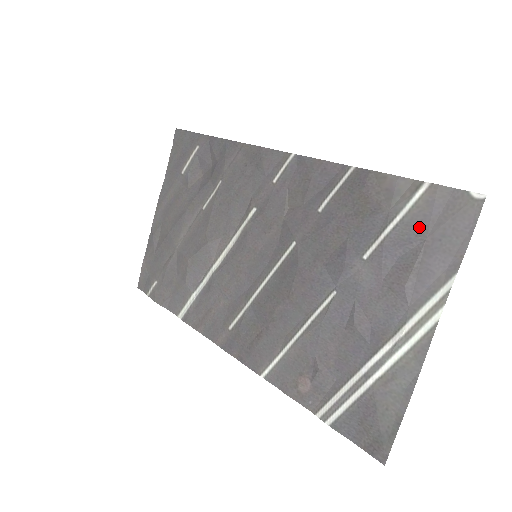
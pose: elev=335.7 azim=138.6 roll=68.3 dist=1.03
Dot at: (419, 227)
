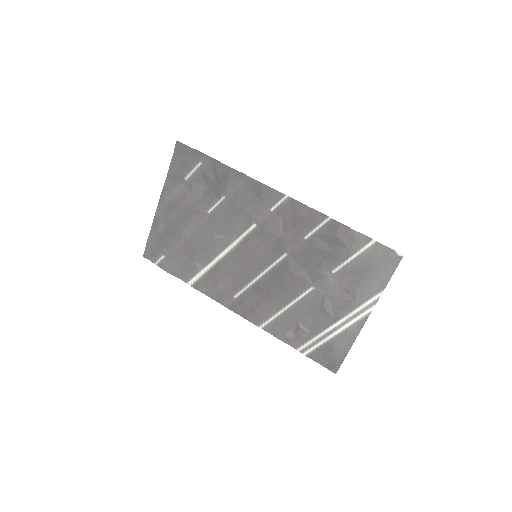
Dot at: (367, 263)
